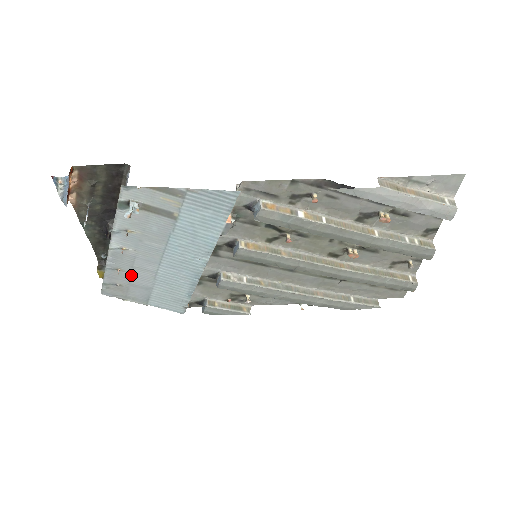
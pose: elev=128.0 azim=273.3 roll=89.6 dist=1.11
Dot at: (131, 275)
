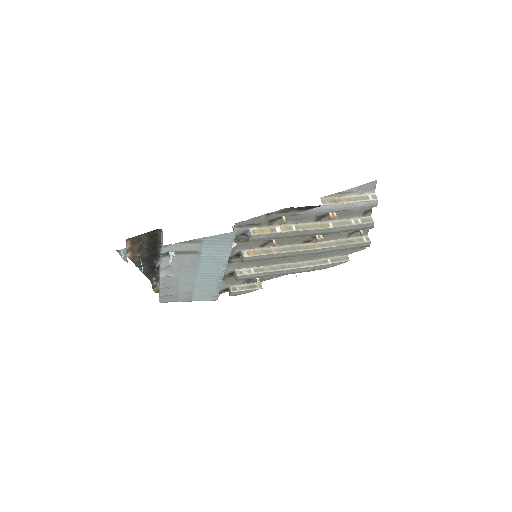
Dot at: (177, 288)
